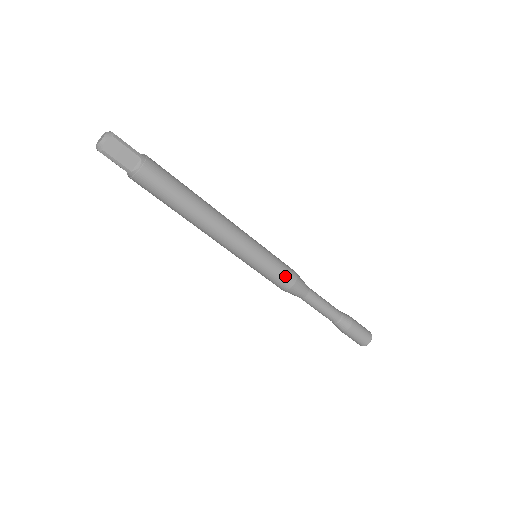
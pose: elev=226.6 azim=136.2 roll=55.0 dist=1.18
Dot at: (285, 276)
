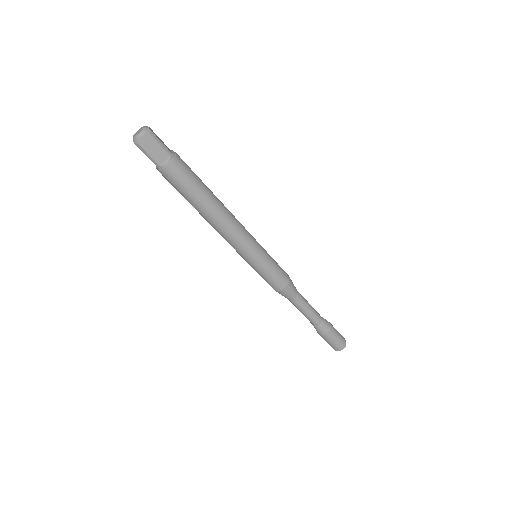
Dot at: (278, 279)
